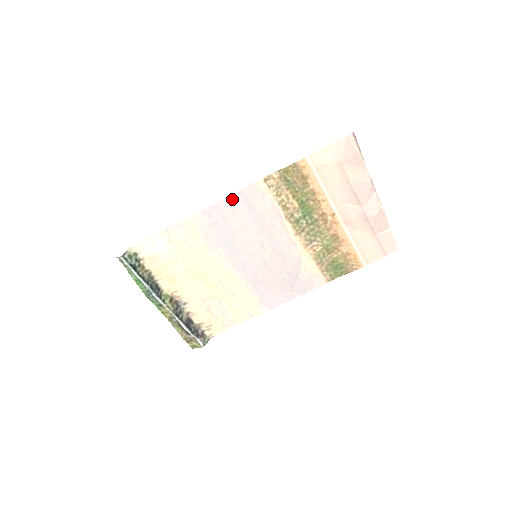
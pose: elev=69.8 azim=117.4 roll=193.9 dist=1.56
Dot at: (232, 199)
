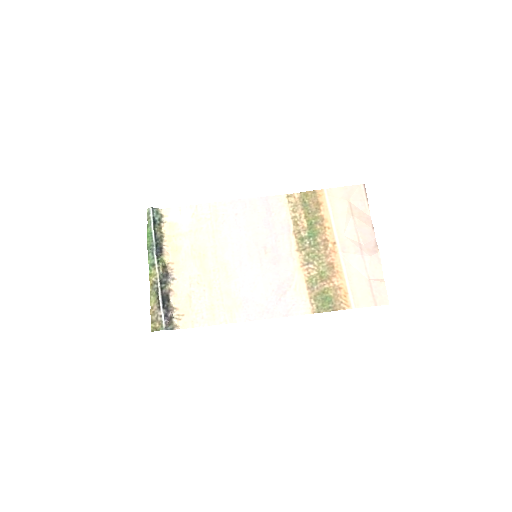
Dot at: (257, 201)
